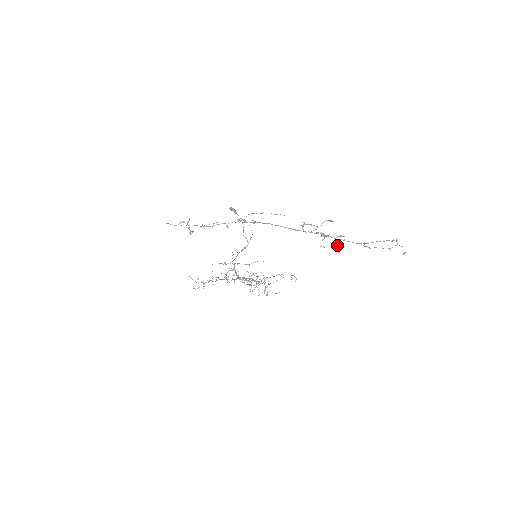
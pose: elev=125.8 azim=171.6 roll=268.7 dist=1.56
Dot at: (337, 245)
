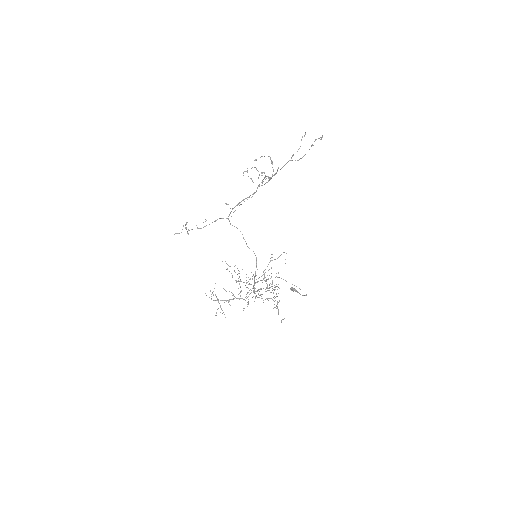
Dot at: occluded
